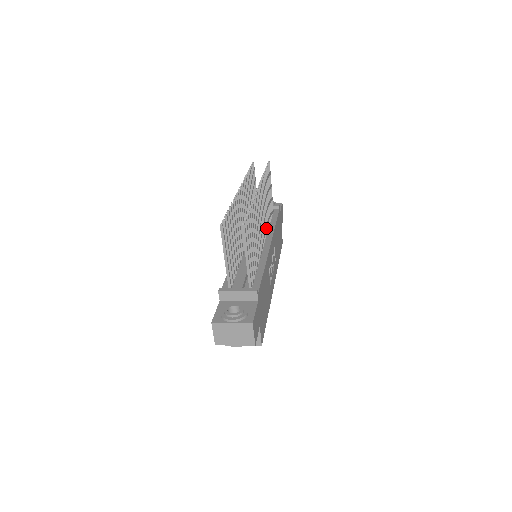
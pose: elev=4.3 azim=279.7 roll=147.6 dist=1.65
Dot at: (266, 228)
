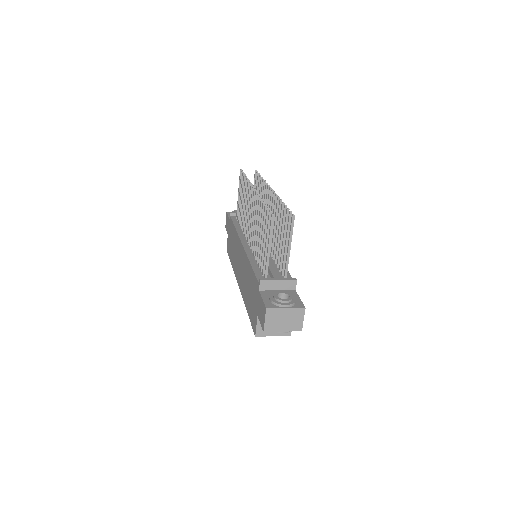
Dot at: occluded
